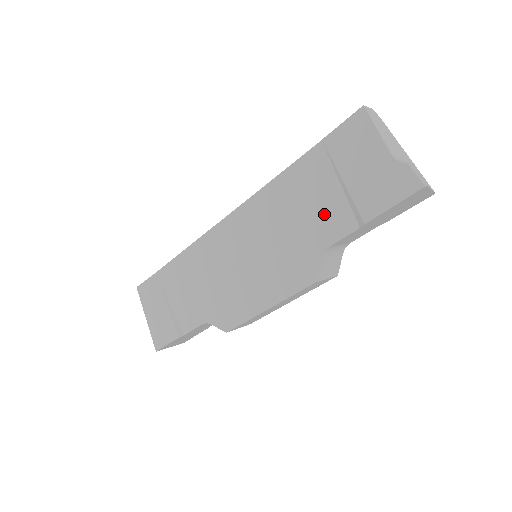
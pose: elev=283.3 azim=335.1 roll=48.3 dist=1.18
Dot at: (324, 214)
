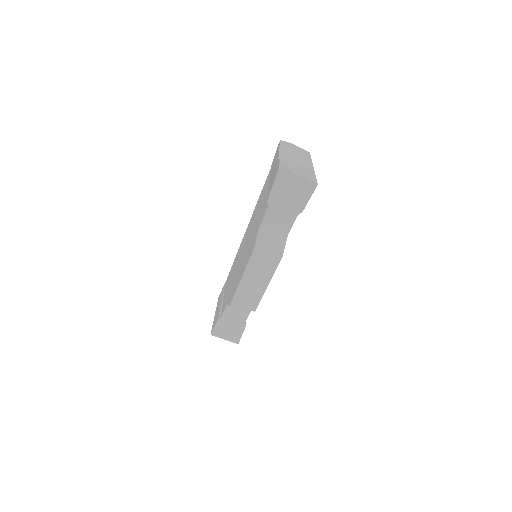
Dot at: (263, 207)
